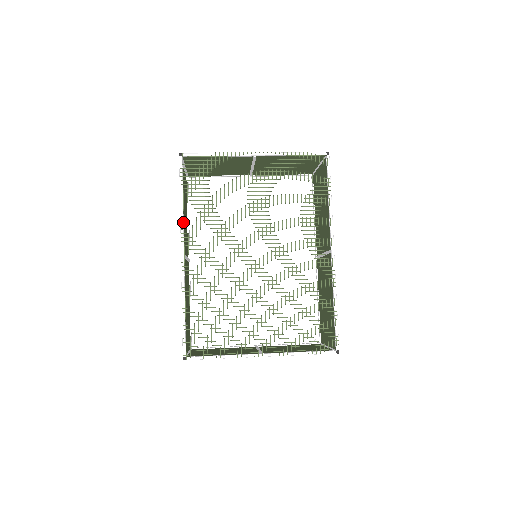
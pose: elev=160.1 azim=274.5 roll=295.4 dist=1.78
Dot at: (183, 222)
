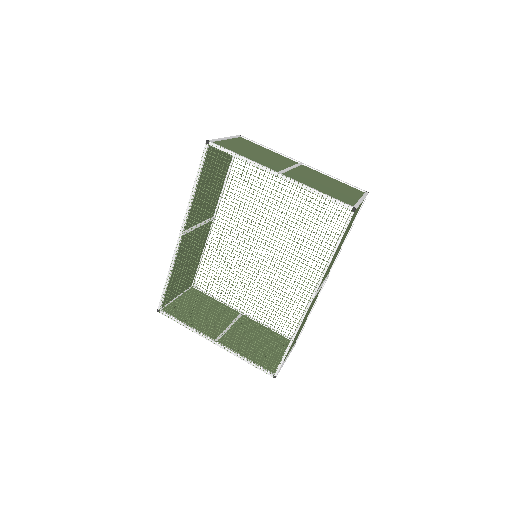
Dot at: (190, 207)
